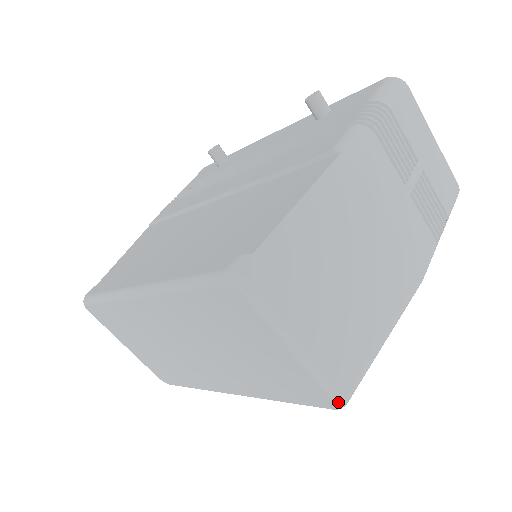
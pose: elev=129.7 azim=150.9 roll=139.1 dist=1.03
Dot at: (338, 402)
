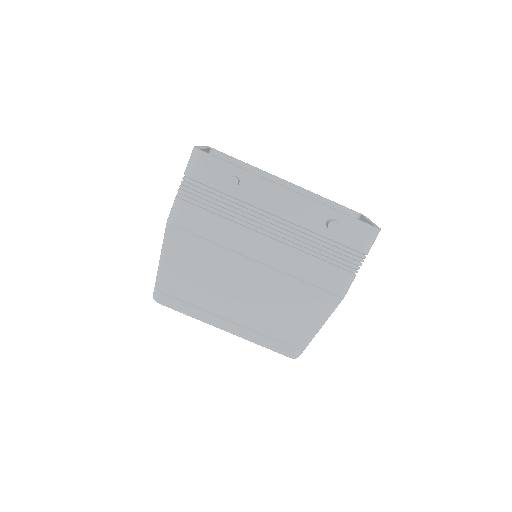
Dot at: occluded
